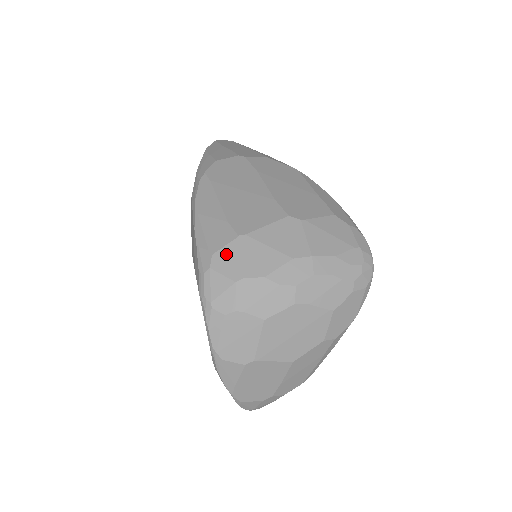
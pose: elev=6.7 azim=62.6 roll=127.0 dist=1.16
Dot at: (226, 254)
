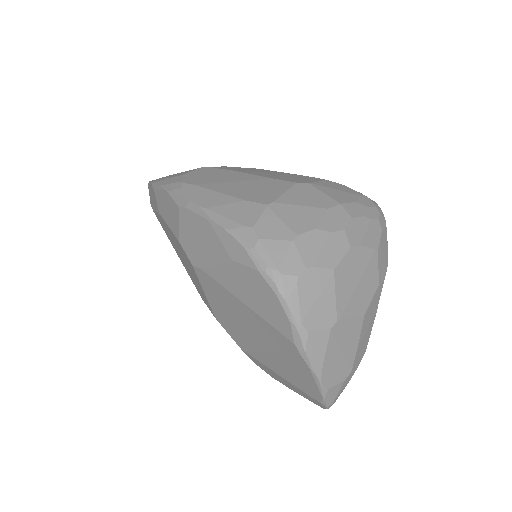
Dot at: (266, 222)
